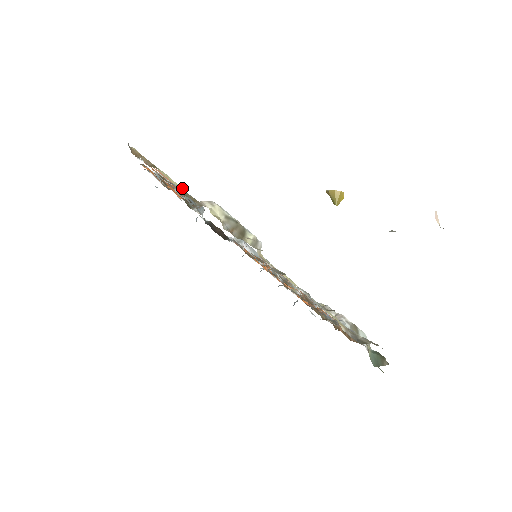
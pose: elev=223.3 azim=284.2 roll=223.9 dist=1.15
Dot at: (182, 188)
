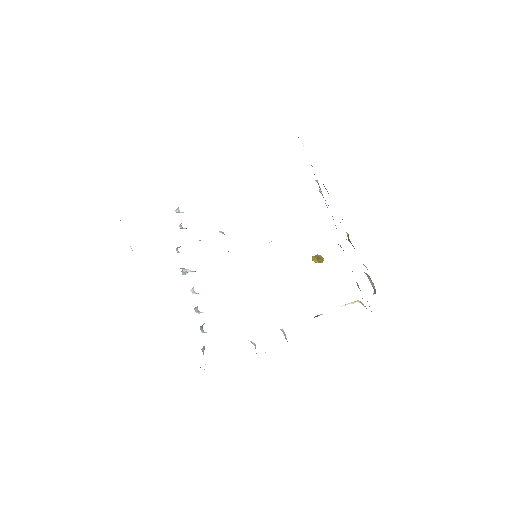
Dot at: occluded
